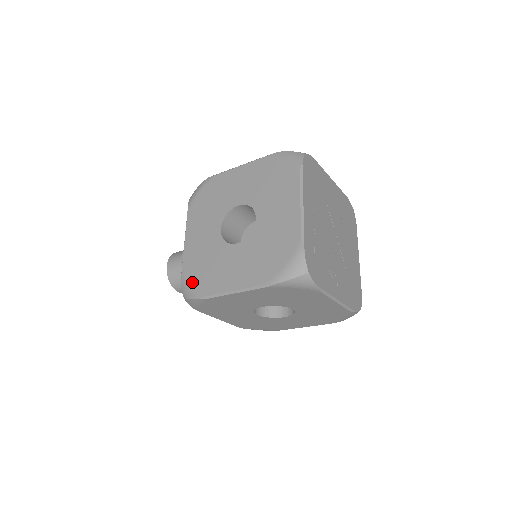
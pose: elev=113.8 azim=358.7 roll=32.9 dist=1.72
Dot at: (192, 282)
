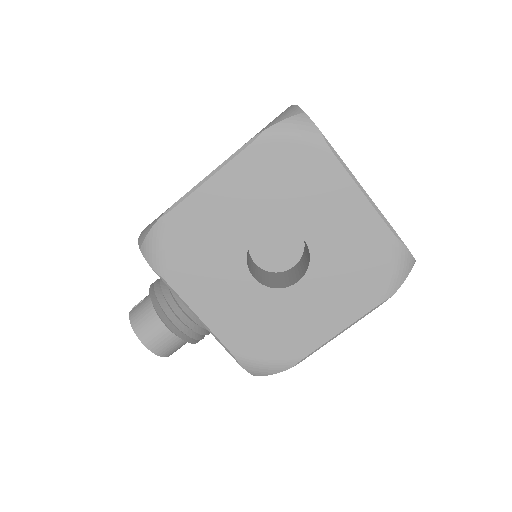
Dot at: (264, 358)
